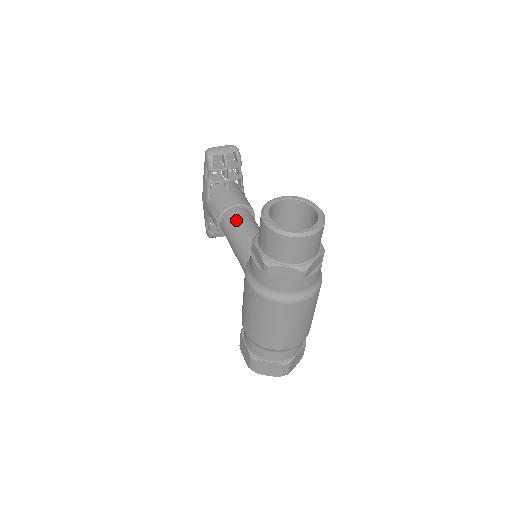
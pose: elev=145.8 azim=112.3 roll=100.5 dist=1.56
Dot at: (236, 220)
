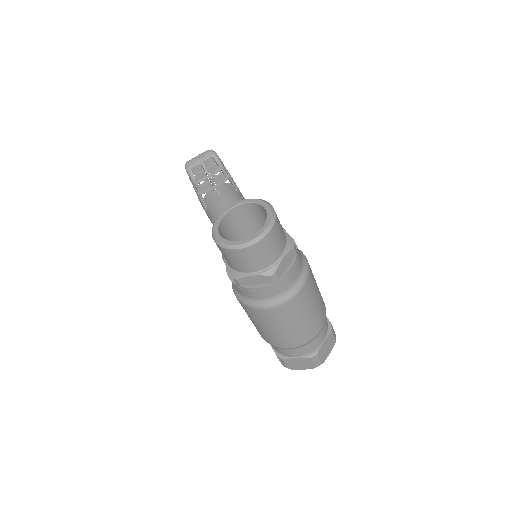
Dot at: occluded
